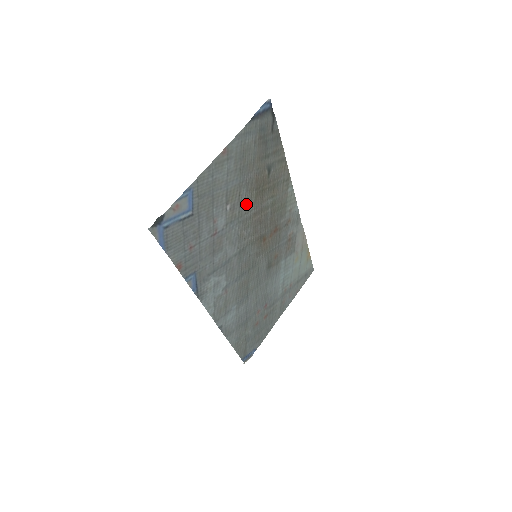
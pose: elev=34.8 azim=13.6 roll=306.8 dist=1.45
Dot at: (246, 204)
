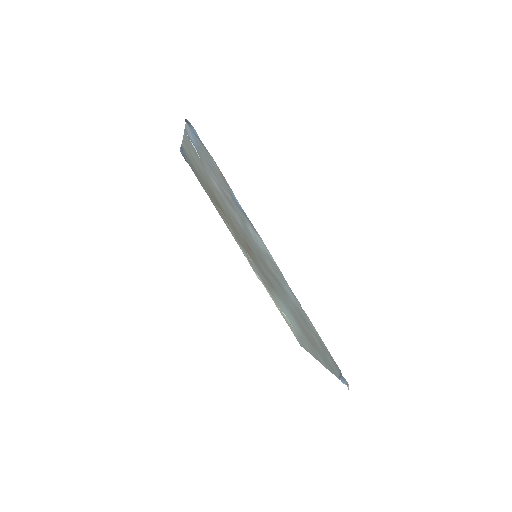
Dot at: (218, 199)
